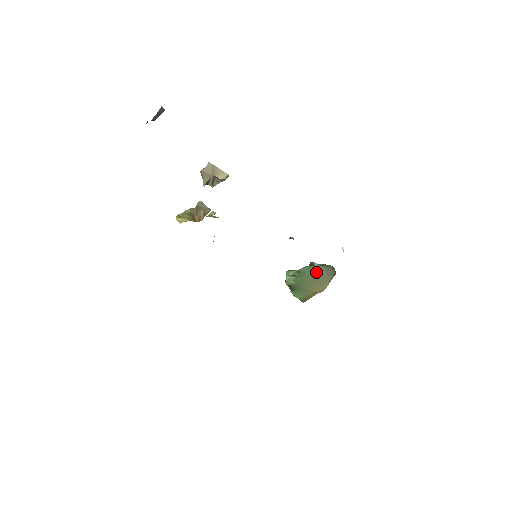
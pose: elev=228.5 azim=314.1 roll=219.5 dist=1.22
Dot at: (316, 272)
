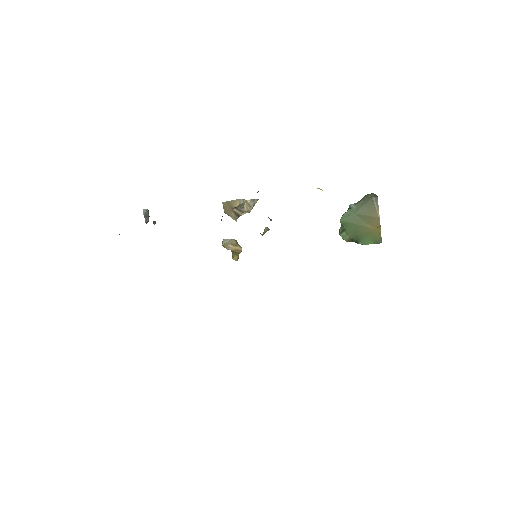
Dot at: (356, 212)
